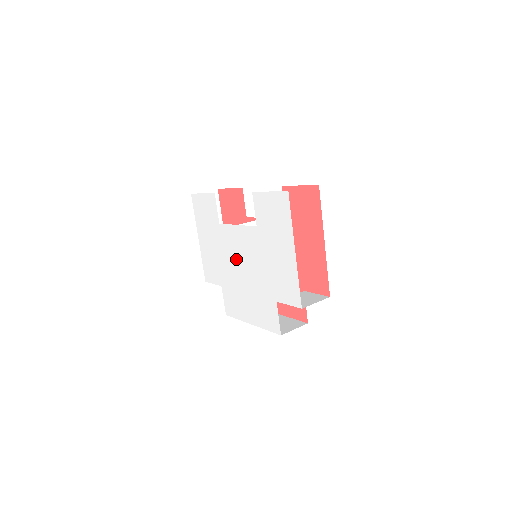
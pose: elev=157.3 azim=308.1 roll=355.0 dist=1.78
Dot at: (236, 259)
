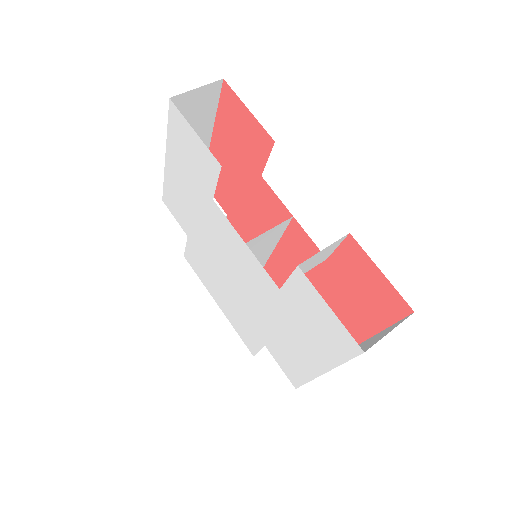
Dot at: (224, 256)
